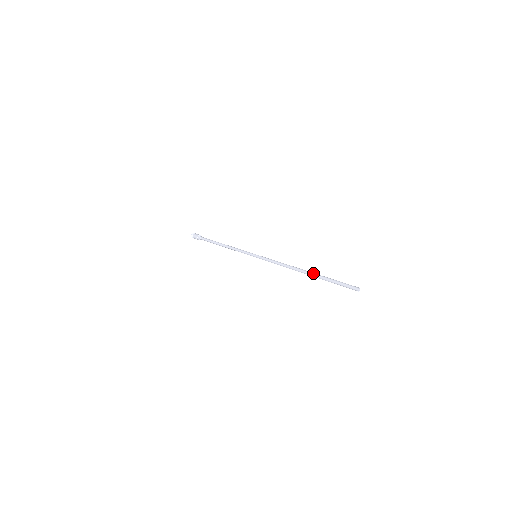
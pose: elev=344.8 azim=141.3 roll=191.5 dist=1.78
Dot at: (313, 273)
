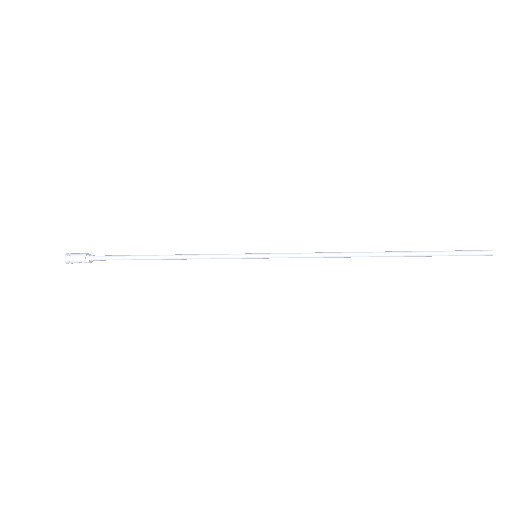
Dot at: (398, 252)
